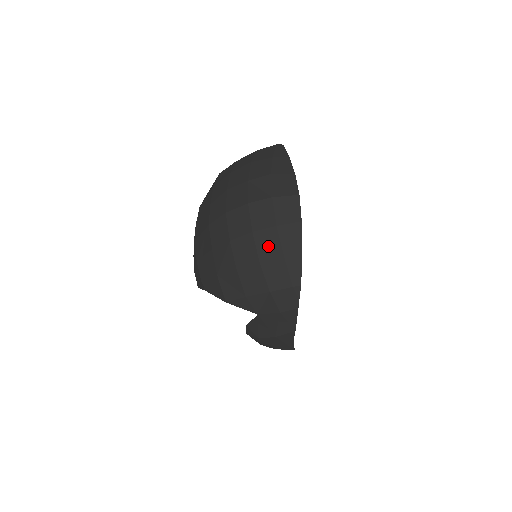
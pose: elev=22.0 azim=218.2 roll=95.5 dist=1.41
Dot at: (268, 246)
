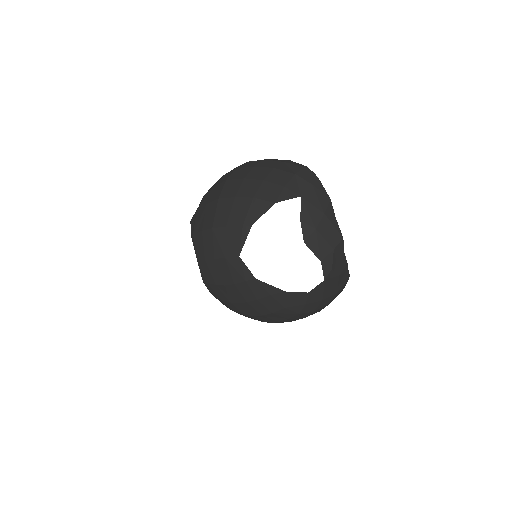
Dot at: (270, 164)
